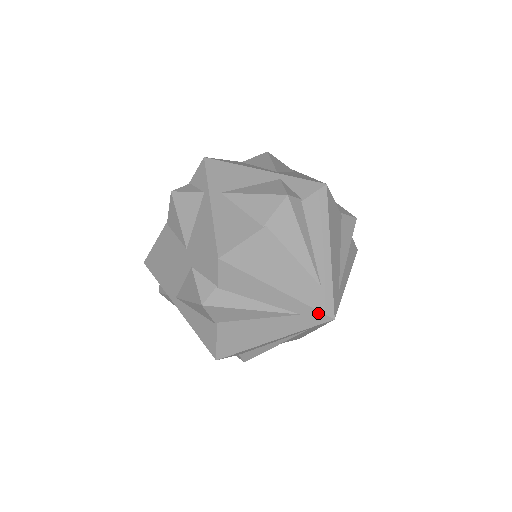
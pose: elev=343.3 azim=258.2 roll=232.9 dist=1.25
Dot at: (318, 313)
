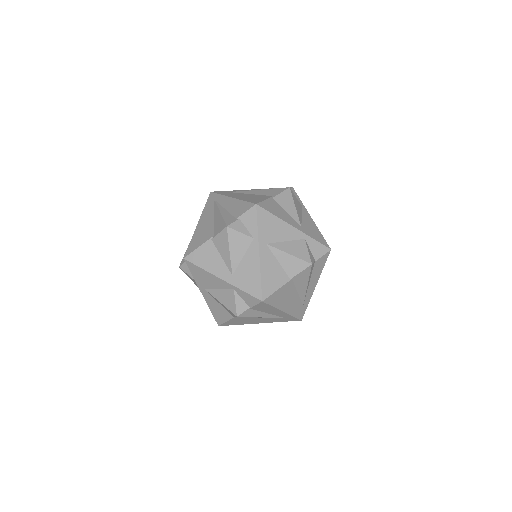
Dot at: (295, 318)
